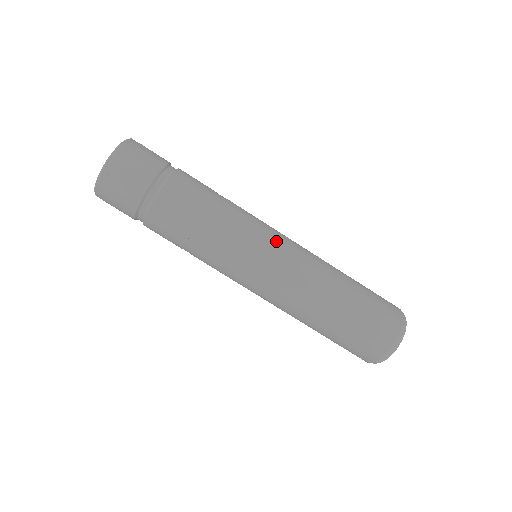
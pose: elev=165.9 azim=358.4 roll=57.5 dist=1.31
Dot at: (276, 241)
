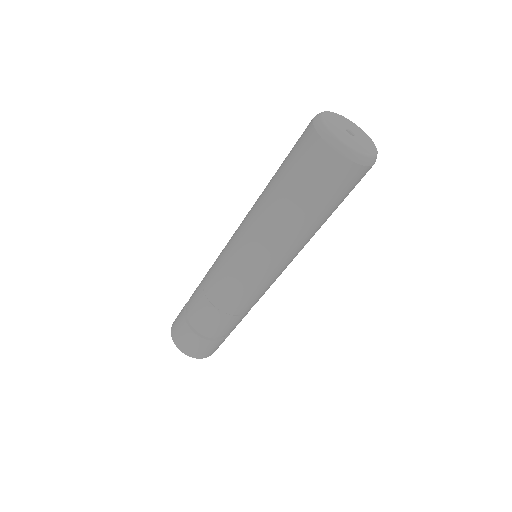
Dot at: occluded
